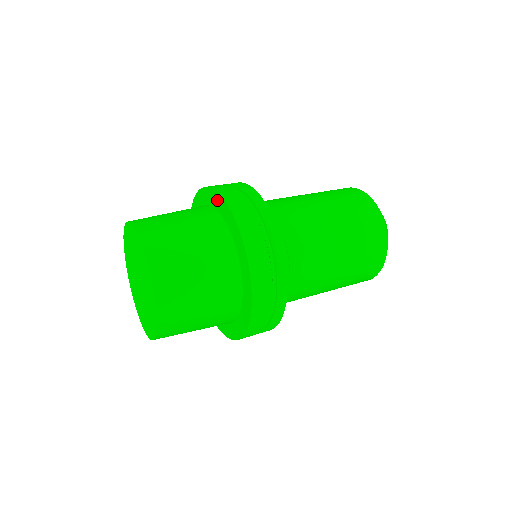
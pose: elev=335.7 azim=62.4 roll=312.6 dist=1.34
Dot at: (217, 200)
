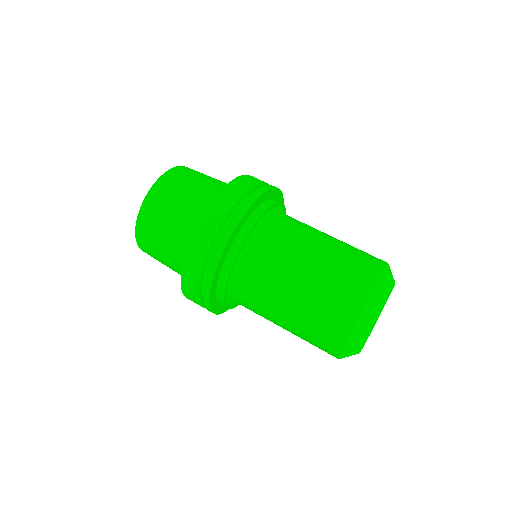
Dot at: occluded
